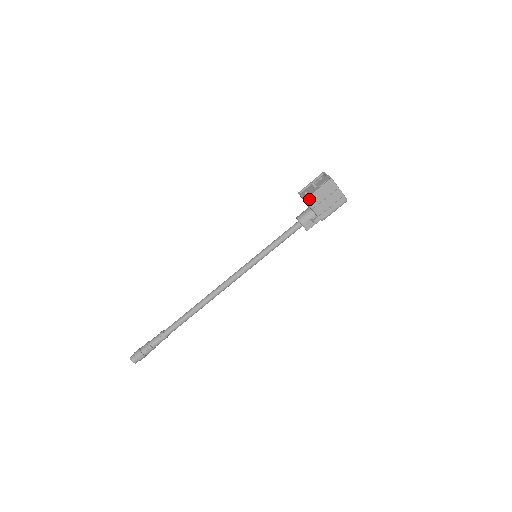
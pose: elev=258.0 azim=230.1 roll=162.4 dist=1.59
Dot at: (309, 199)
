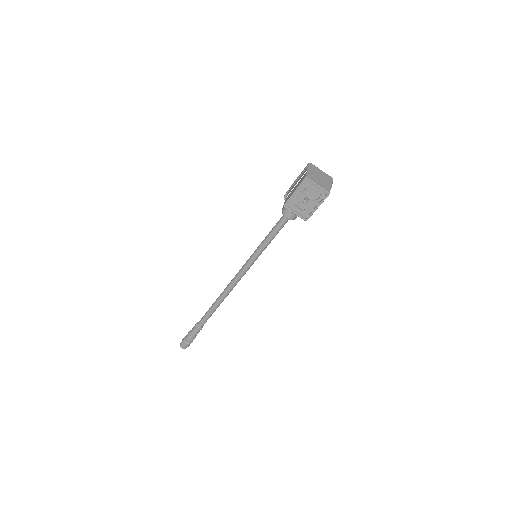
Dot at: (309, 217)
